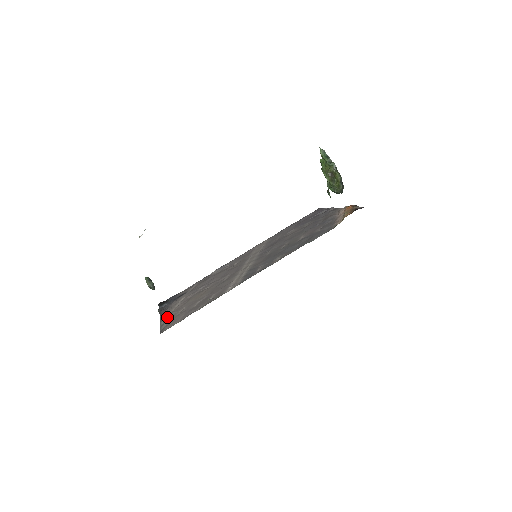
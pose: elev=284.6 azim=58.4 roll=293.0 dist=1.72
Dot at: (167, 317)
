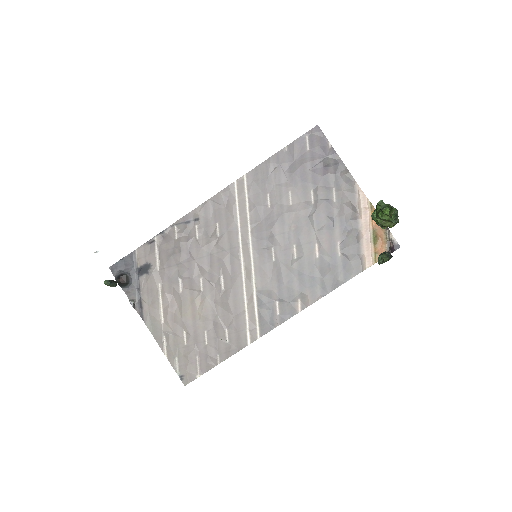
Dot at: (164, 338)
